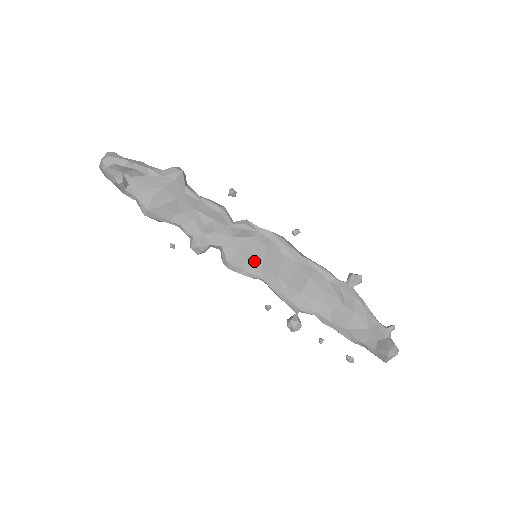
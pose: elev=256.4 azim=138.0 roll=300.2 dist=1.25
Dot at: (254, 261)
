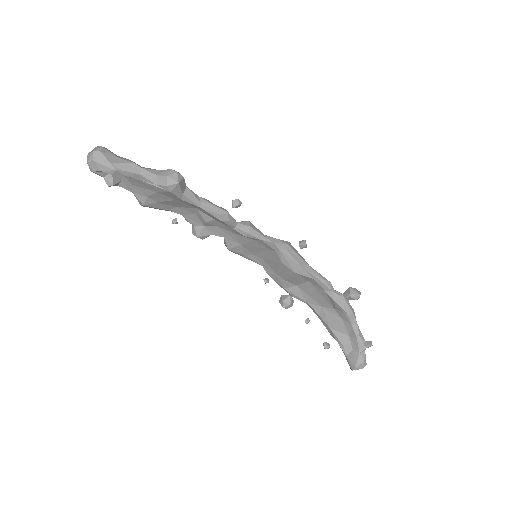
Dot at: (256, 253)
